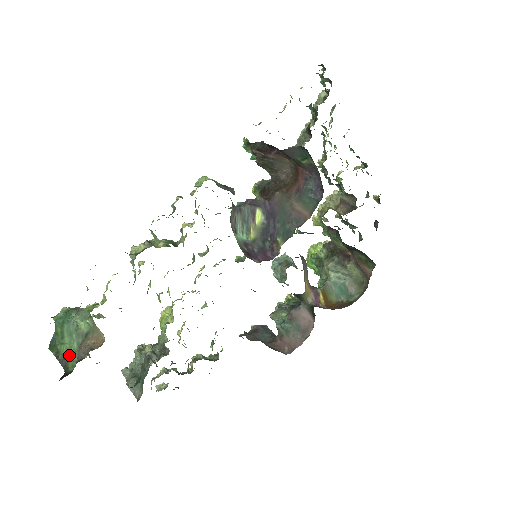
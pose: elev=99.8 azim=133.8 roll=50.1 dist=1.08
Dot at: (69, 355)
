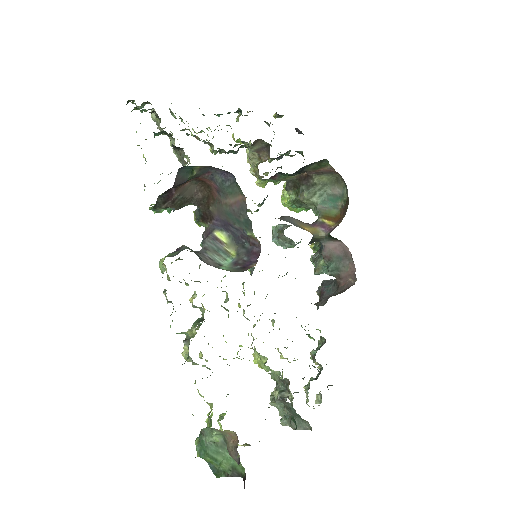
Dot at: (232, 465)
